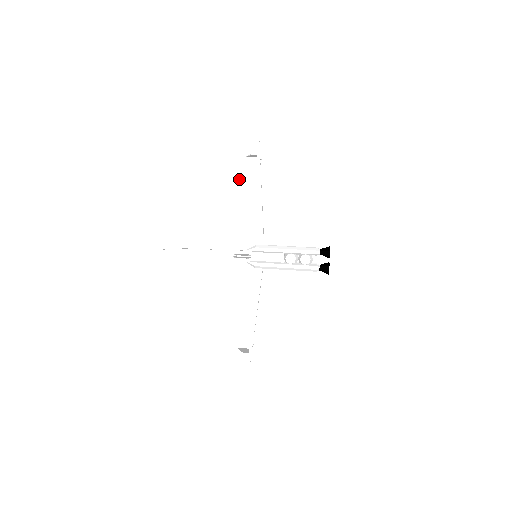
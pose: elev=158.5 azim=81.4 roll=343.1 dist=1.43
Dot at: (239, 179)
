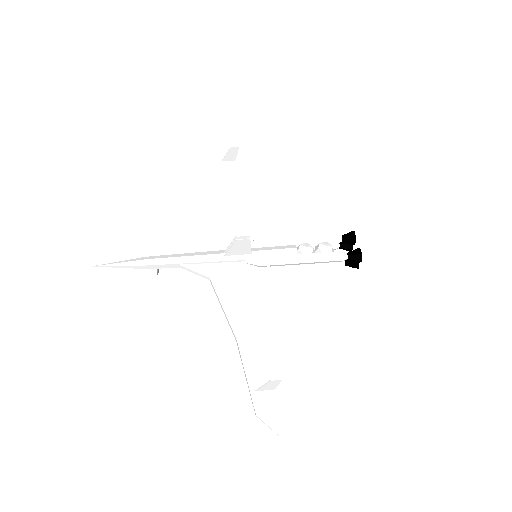
Dot at: (217, 180)
